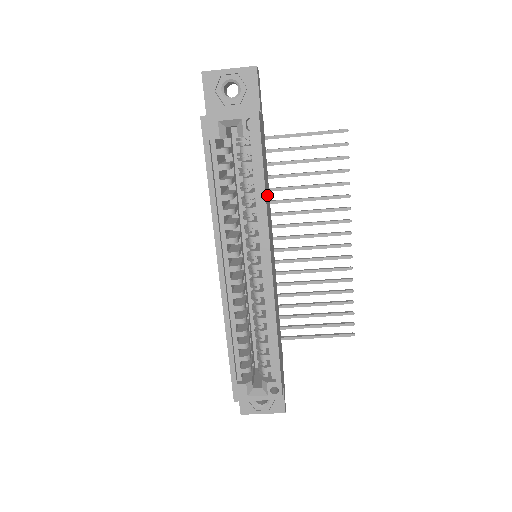
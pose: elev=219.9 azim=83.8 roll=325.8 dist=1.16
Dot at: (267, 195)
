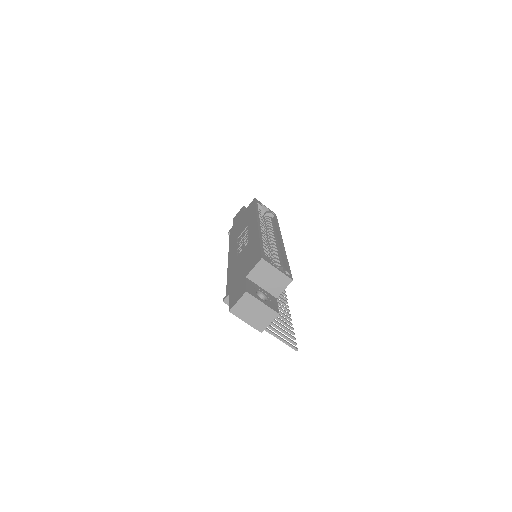
Dot at: occluded
